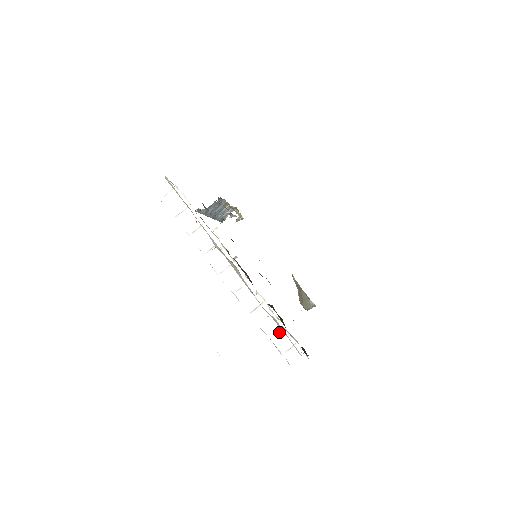
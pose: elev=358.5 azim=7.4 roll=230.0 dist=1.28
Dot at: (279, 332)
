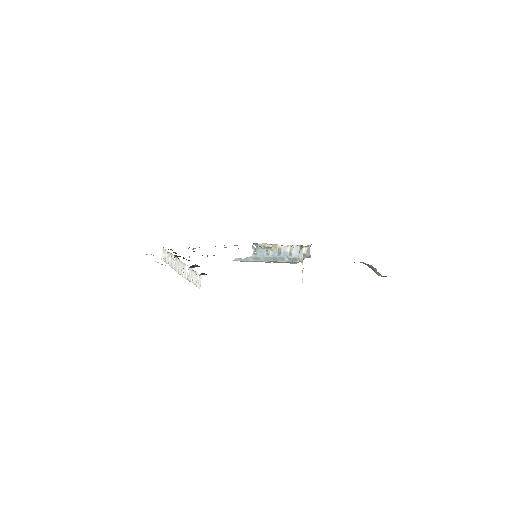
Dot at: (193, 275)
